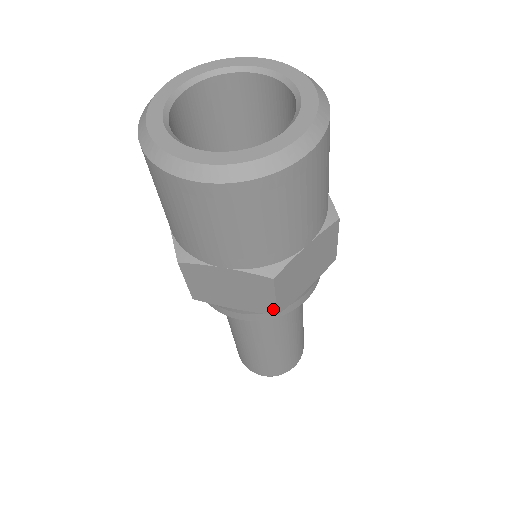
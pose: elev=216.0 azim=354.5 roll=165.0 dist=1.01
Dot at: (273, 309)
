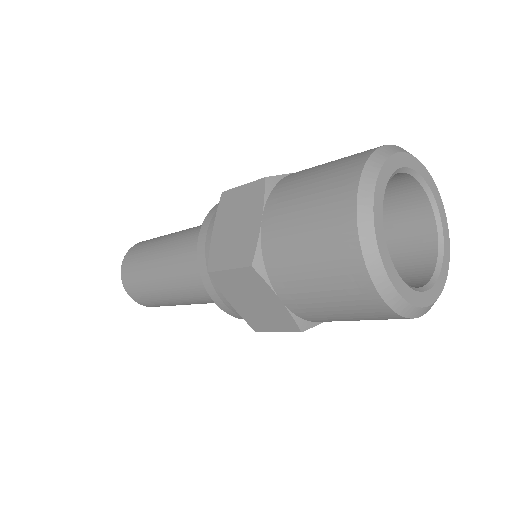
Dot at: occluded
